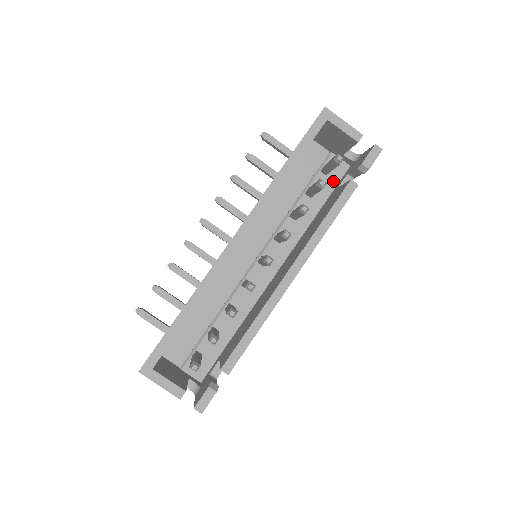
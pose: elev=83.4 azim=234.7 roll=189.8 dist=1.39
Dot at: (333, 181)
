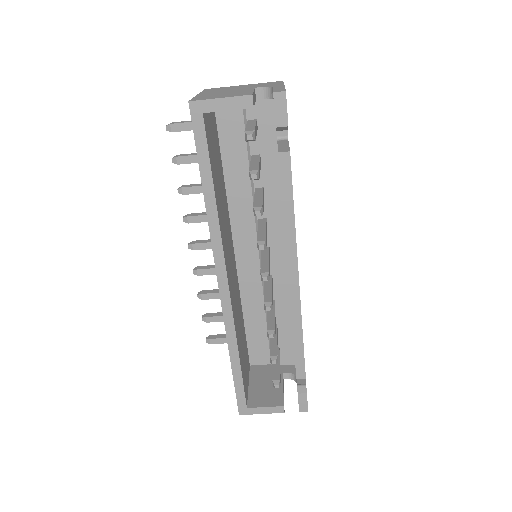
Dot at: (269, 128)
